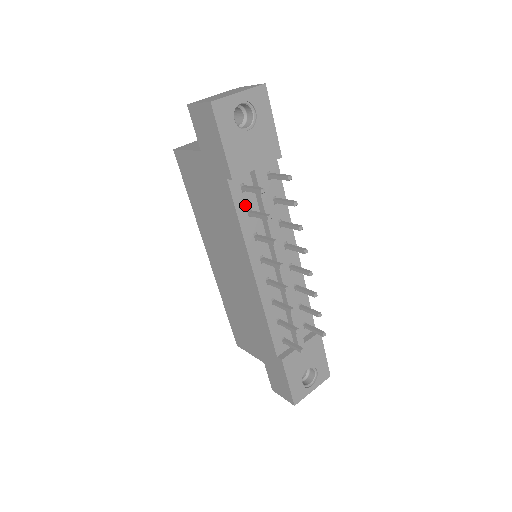
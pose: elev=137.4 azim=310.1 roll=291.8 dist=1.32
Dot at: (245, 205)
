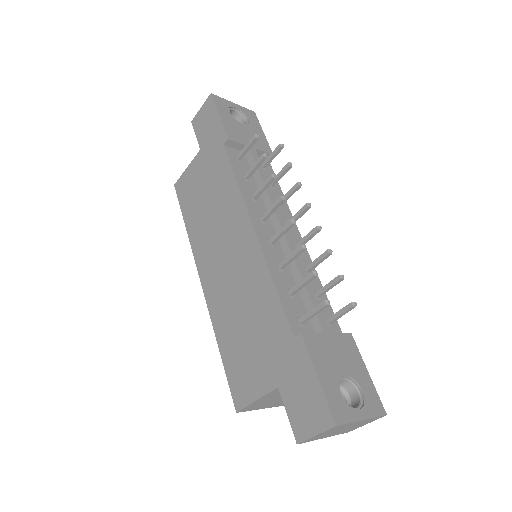
Dot at: (241, 170)
